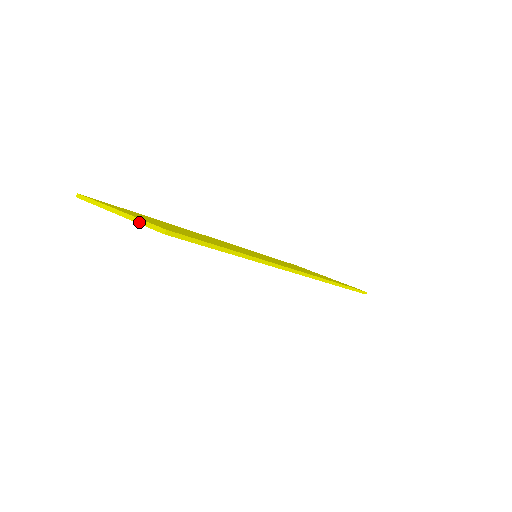
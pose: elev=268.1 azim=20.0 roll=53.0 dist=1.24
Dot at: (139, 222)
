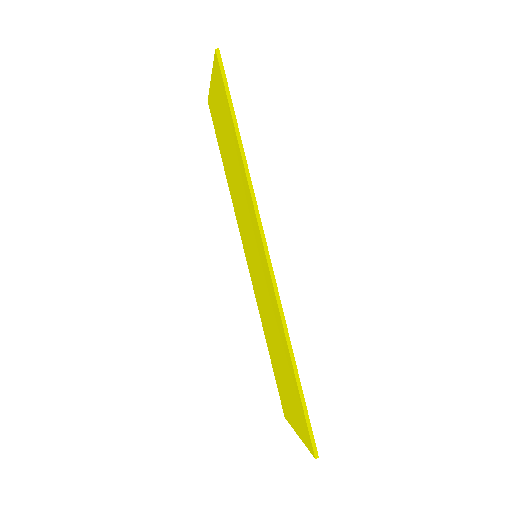
Dot at: occluded
